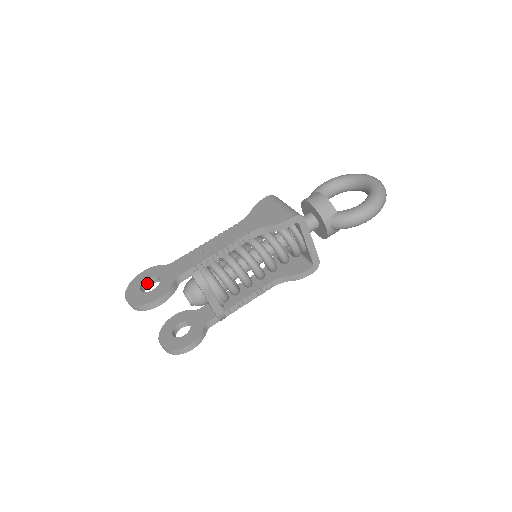
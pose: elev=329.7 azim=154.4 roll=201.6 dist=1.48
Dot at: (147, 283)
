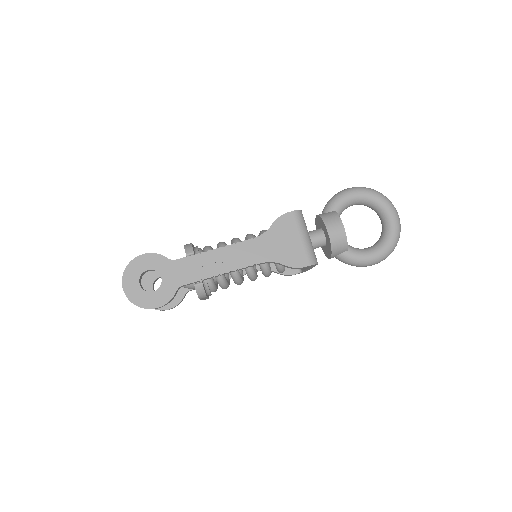
Dot at: (146, 271)
